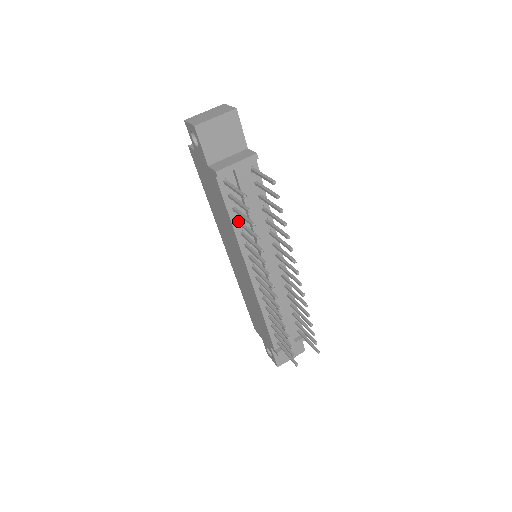
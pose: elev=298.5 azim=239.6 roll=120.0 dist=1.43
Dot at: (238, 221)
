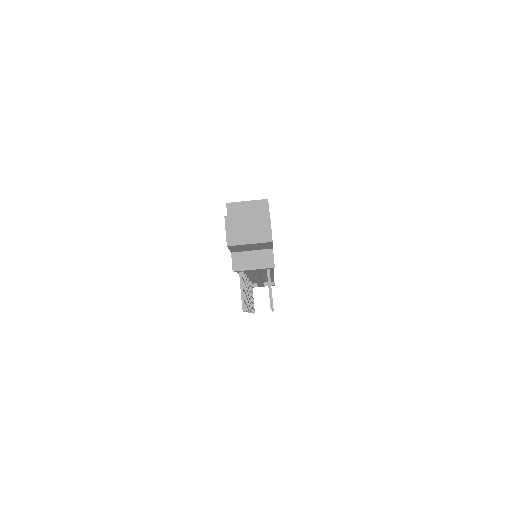
Dot at: occluded
